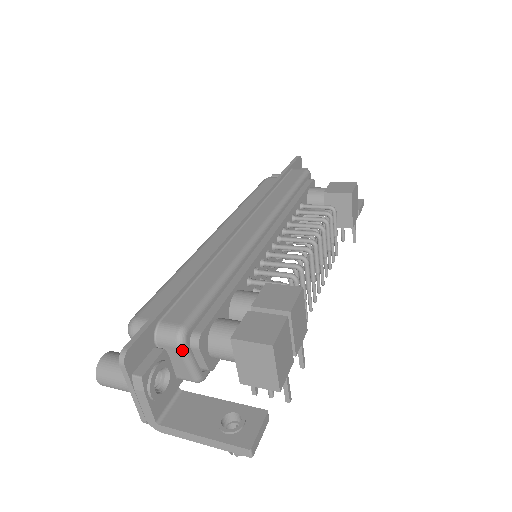
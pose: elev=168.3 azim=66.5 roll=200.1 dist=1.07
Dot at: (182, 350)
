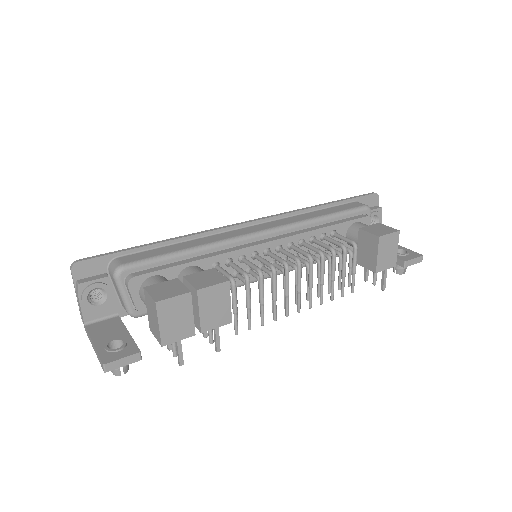
Dot at: (116, 282)
